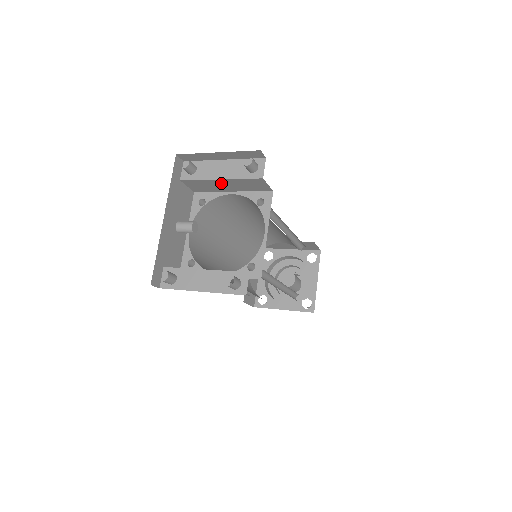
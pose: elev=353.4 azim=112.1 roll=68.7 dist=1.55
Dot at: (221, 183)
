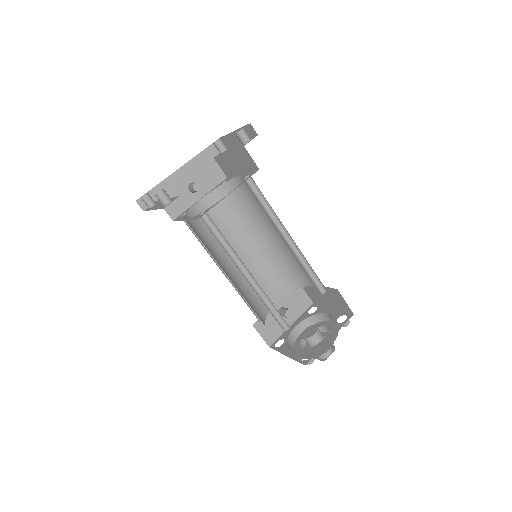
Dot at: (231, 159)
